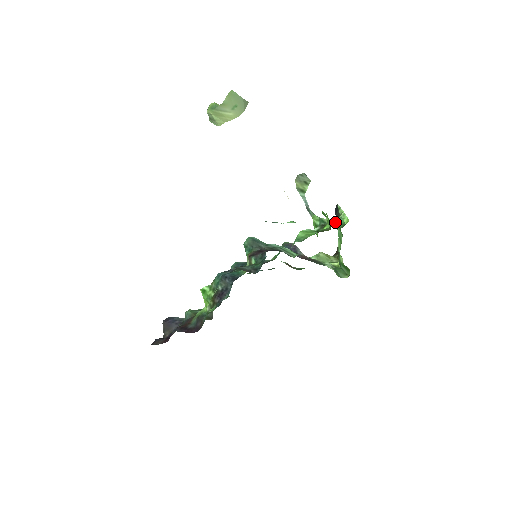
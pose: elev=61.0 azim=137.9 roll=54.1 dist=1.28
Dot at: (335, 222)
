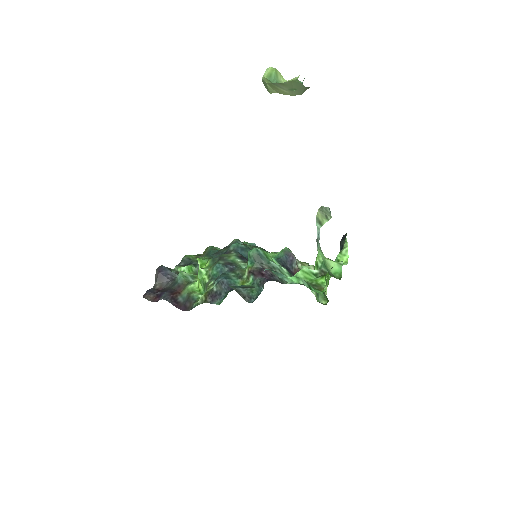
Dot at: (335, 266)
